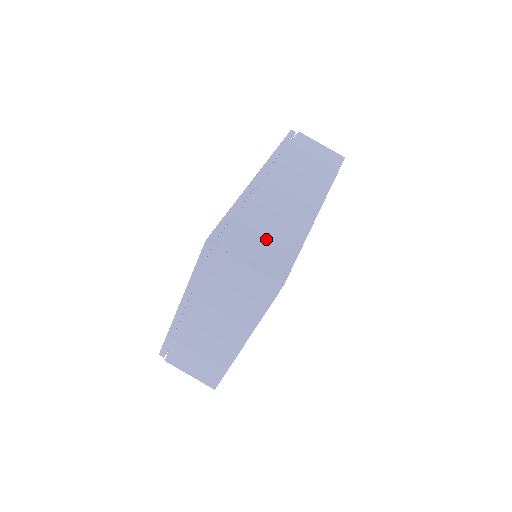
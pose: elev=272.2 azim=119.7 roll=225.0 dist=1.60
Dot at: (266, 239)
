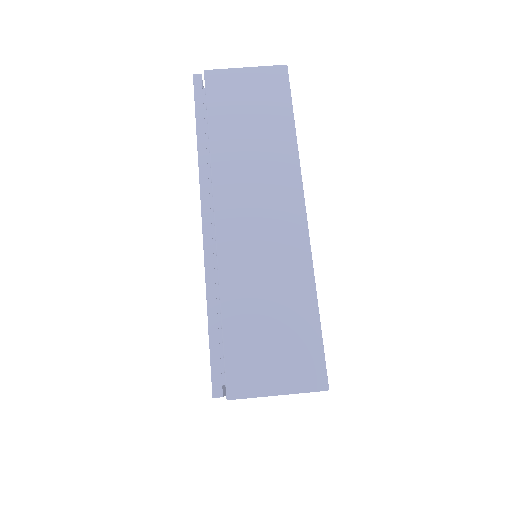
Dot at: (273, 333)
